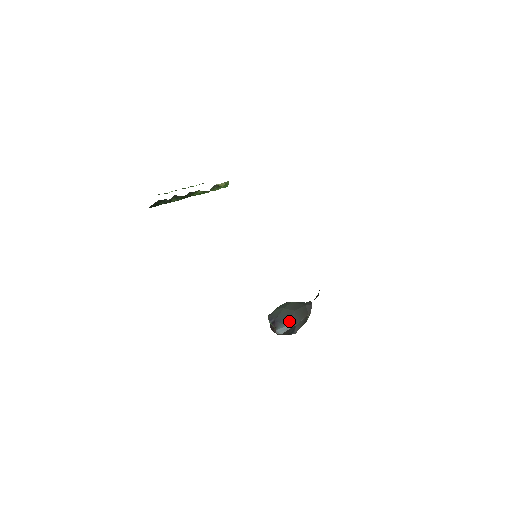
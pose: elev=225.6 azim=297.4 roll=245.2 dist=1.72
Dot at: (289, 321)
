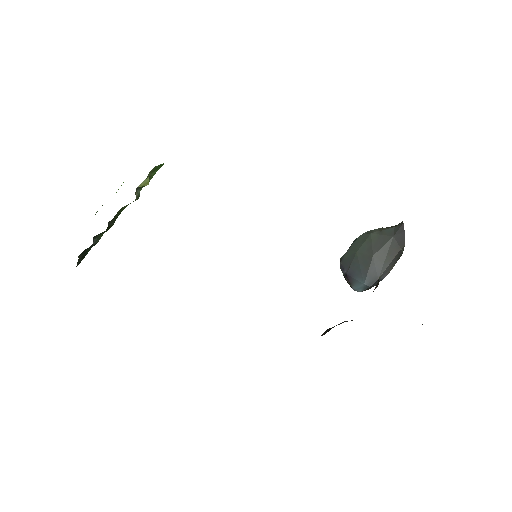
Dot at: (366, 276)
